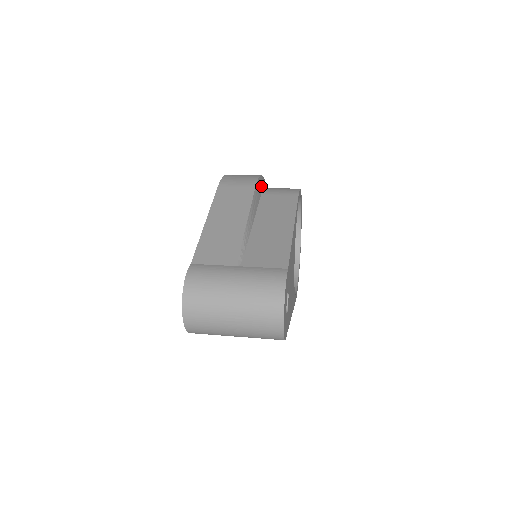
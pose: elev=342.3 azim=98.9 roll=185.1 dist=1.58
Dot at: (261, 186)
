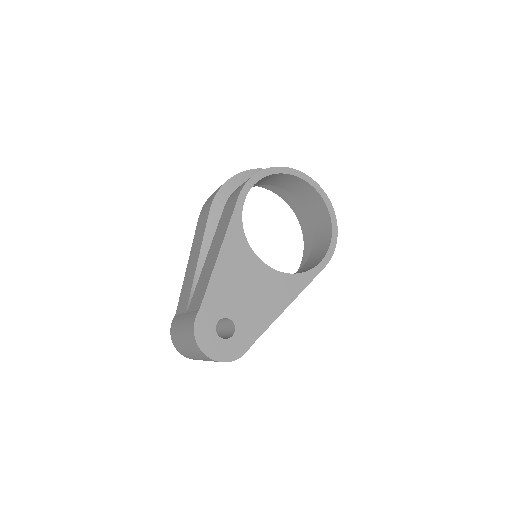
Dot at: (225, 196)
